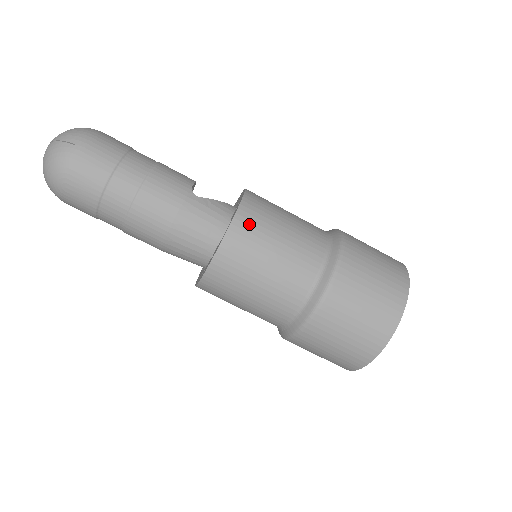
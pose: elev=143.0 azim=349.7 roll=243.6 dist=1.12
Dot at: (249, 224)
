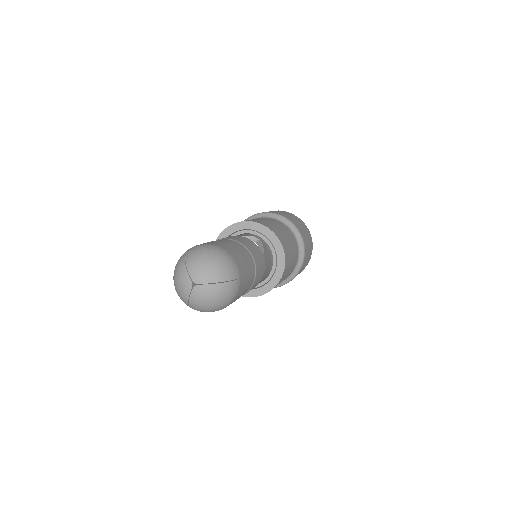
Dot at: (288, 256)
